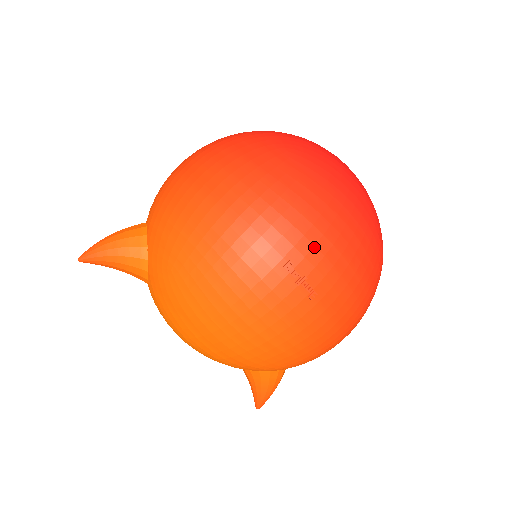
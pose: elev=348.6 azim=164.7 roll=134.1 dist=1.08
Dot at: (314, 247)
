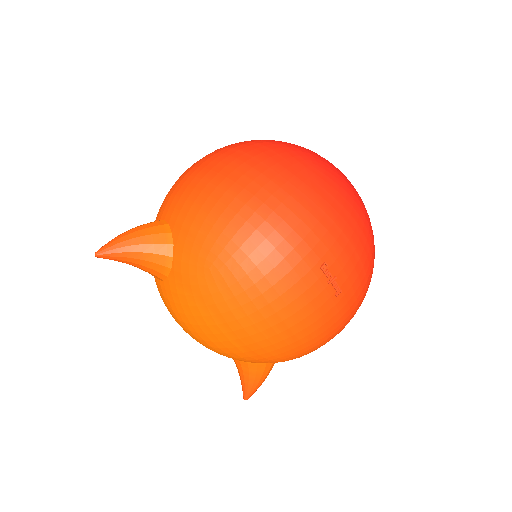
Dot at: (343, 251)
